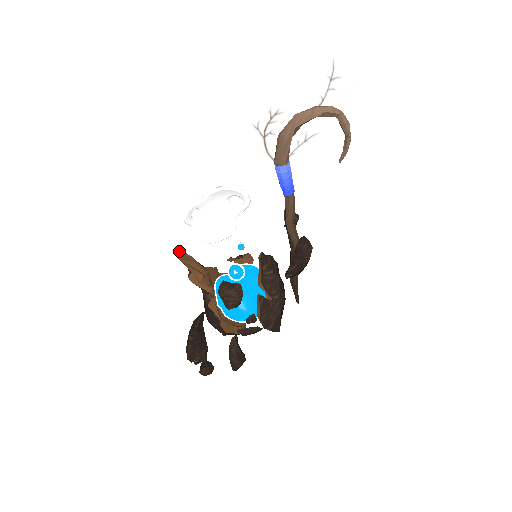
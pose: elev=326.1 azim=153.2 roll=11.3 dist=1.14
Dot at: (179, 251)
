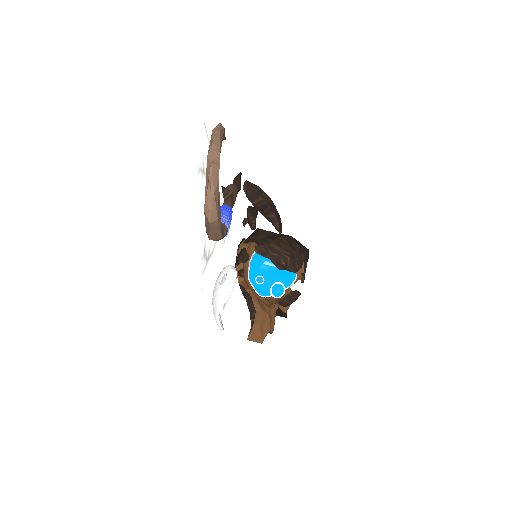
Dot at: (251, 339)
